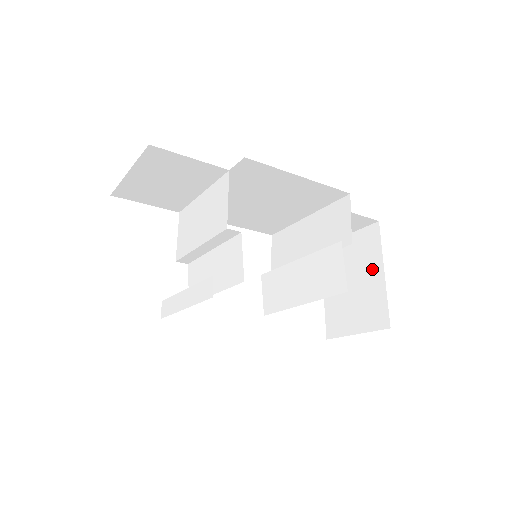
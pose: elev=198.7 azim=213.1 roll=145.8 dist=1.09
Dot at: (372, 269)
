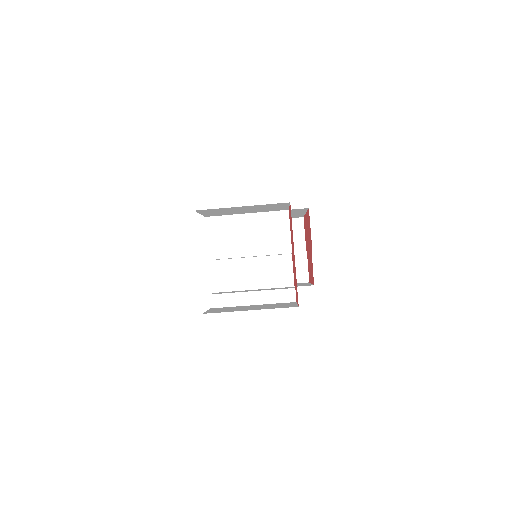
Dot at: occluded
